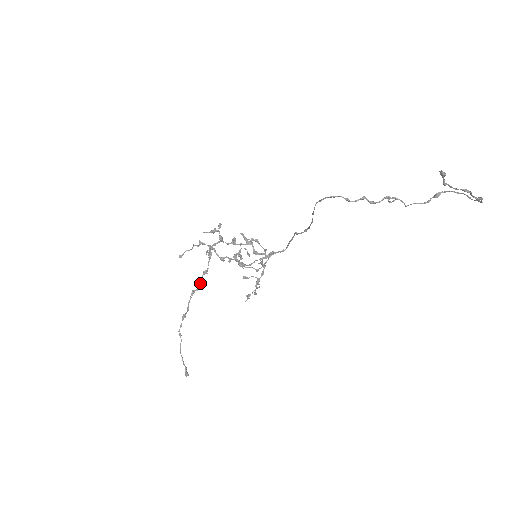
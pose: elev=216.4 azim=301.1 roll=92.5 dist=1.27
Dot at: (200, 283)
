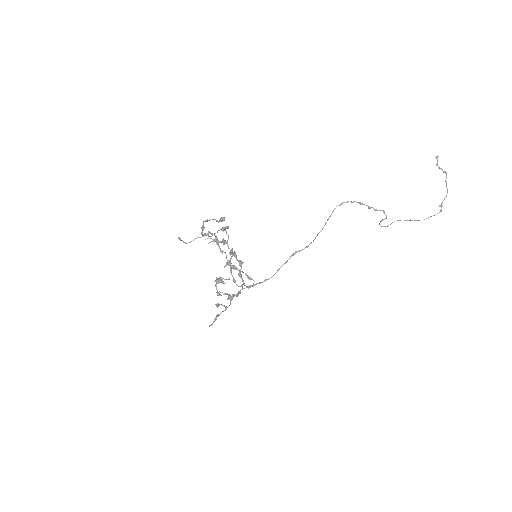
Dot at: (213, 234)
